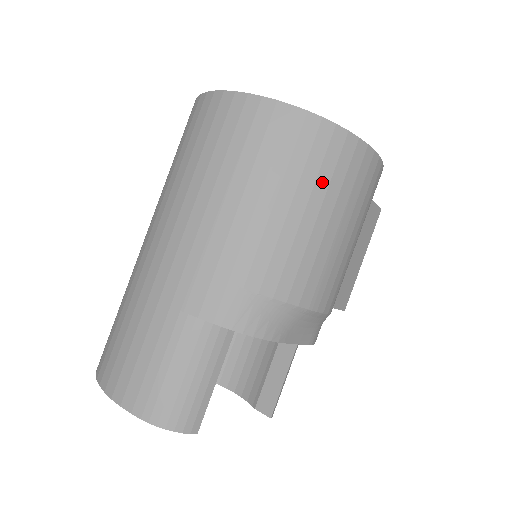
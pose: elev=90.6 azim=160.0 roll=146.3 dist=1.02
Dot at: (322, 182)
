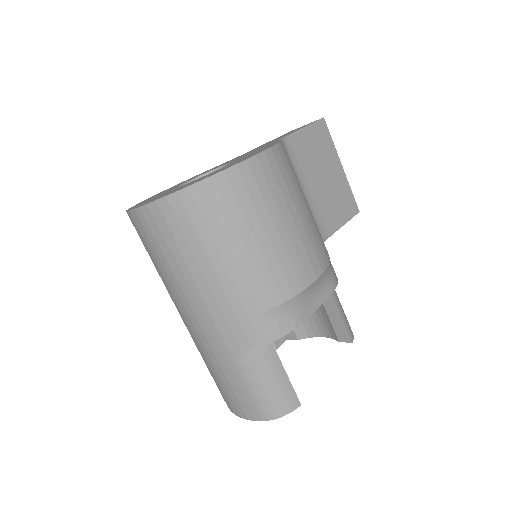
Dot at: (238, 218)
